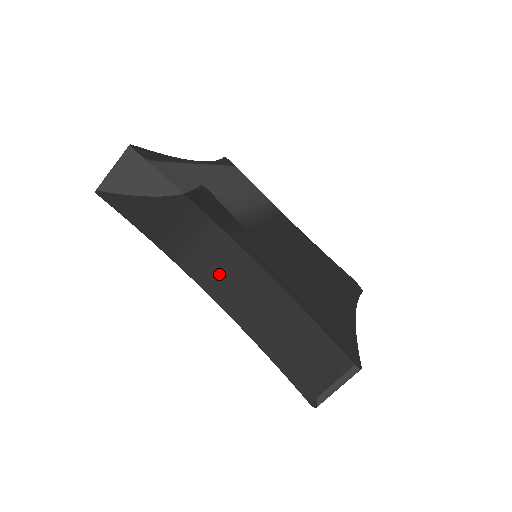
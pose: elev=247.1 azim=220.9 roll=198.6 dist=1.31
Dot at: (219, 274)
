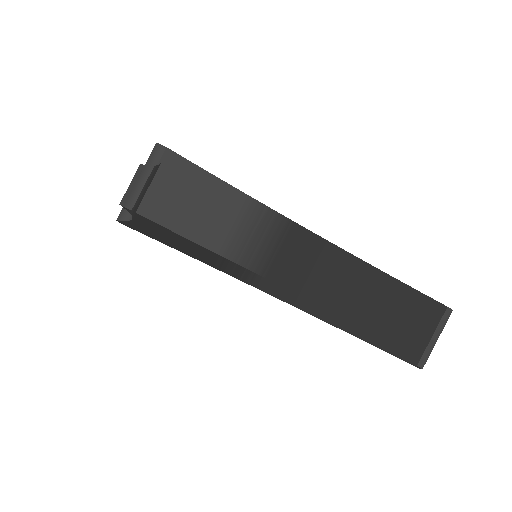
Dot at: occluded
